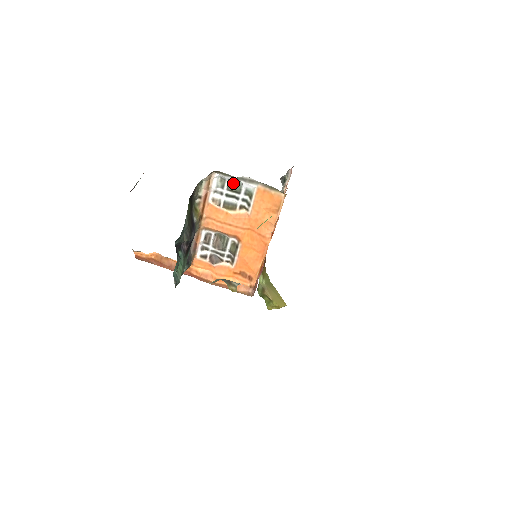
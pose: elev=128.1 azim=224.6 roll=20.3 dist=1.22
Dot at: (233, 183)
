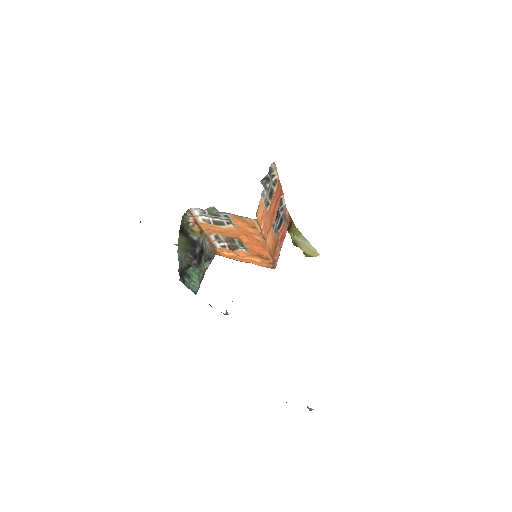
Dot at: (211, 210)
